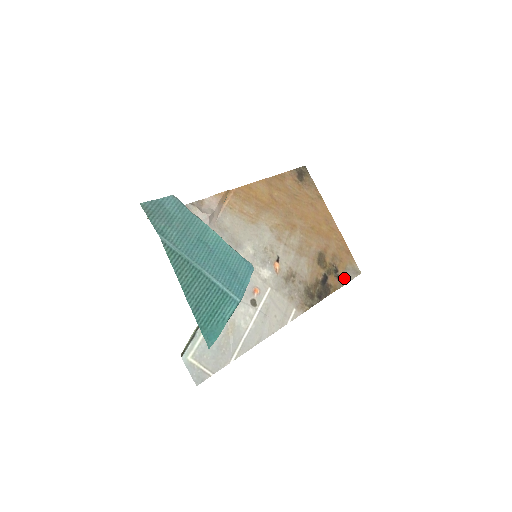
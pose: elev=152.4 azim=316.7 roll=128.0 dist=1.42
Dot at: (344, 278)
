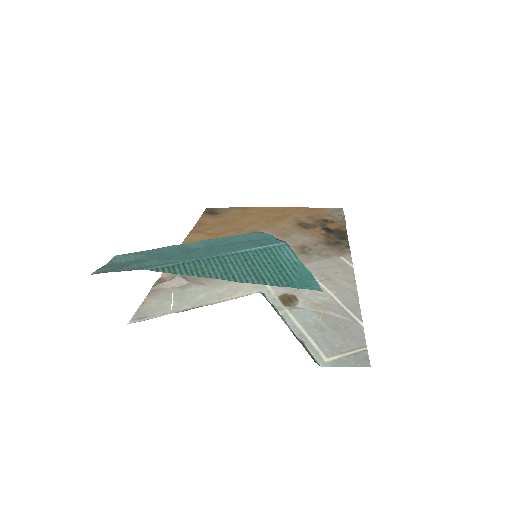
Dot at: (338, 218)
